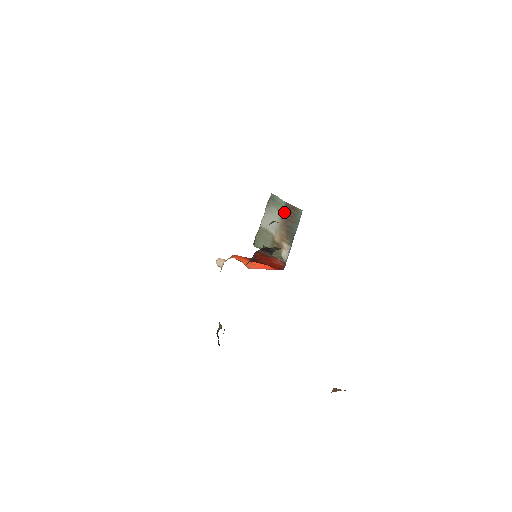
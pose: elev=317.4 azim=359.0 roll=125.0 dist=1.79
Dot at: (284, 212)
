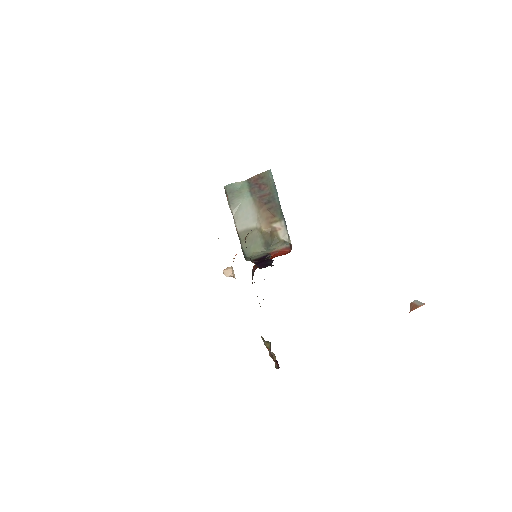
Dot at: (252, 192)
